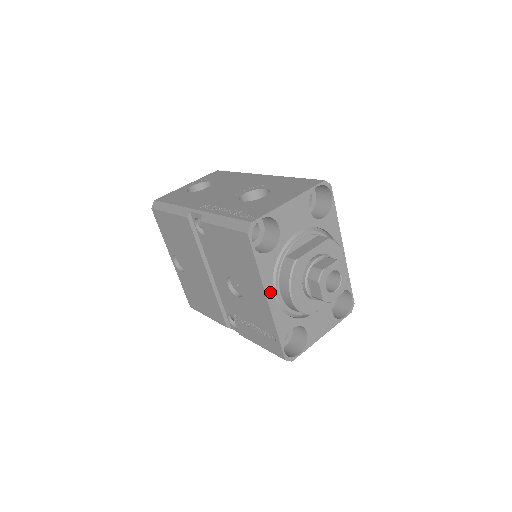
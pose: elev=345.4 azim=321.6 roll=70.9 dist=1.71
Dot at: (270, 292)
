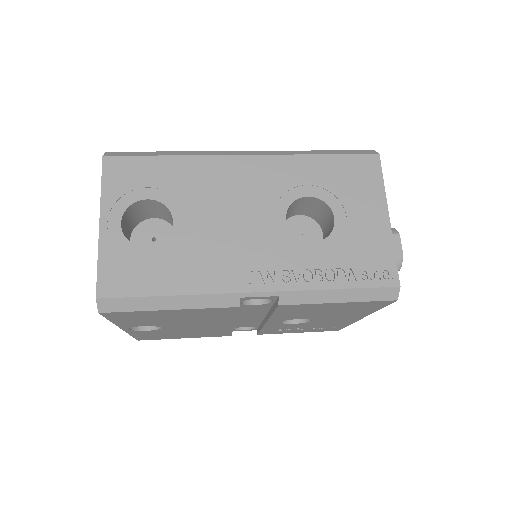
Dot at: occluded
